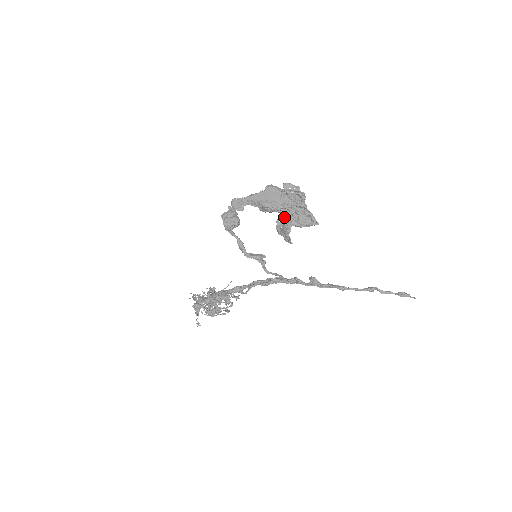
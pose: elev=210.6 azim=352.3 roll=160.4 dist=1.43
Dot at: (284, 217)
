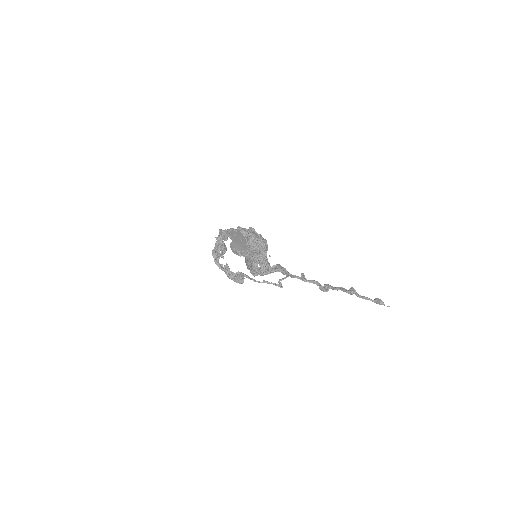
Dot at: (253, 255)
